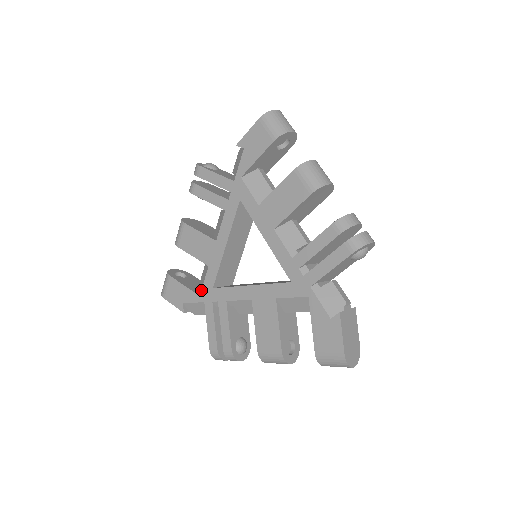
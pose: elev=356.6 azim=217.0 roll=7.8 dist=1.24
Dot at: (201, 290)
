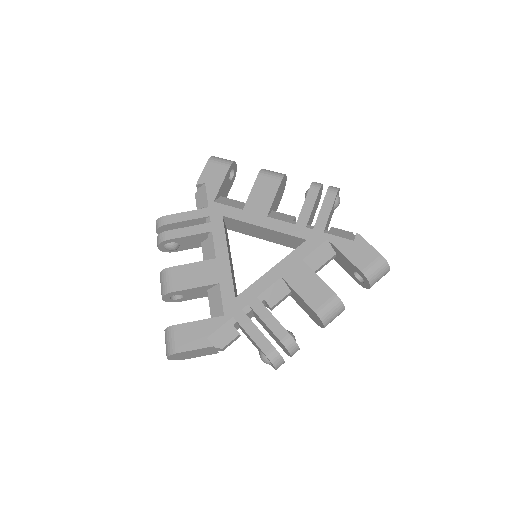
Dot at: (223, 309)
